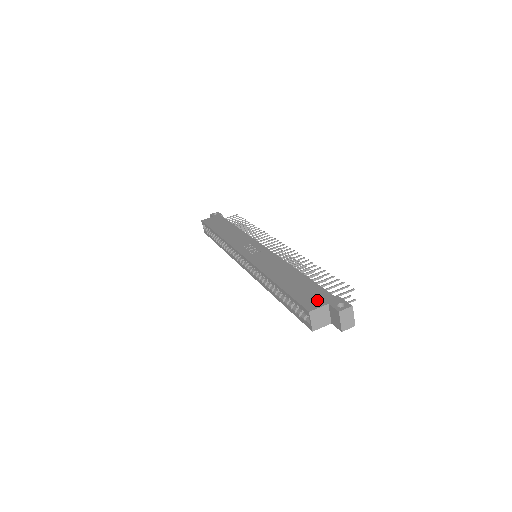
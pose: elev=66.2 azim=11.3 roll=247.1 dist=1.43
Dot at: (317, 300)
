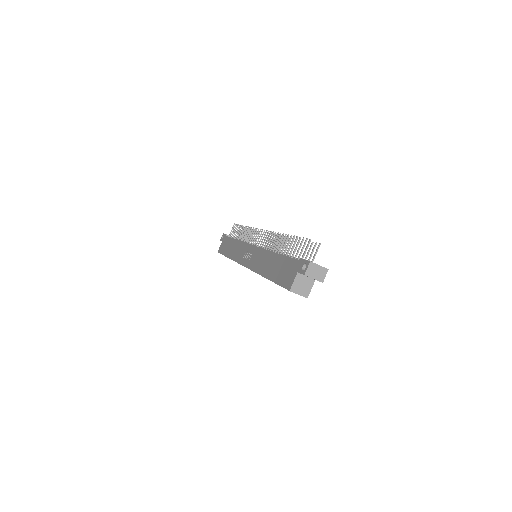
Dot at: (291, 275)
